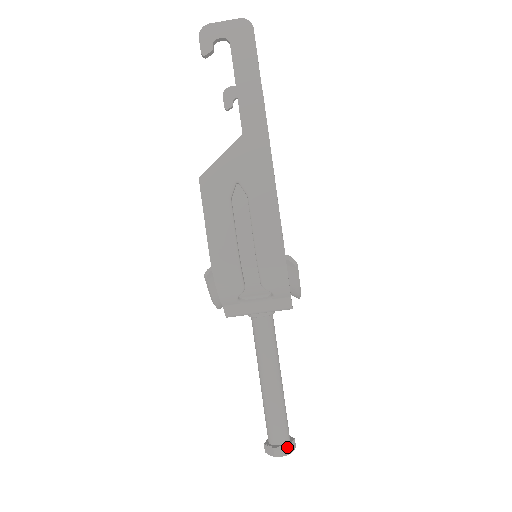
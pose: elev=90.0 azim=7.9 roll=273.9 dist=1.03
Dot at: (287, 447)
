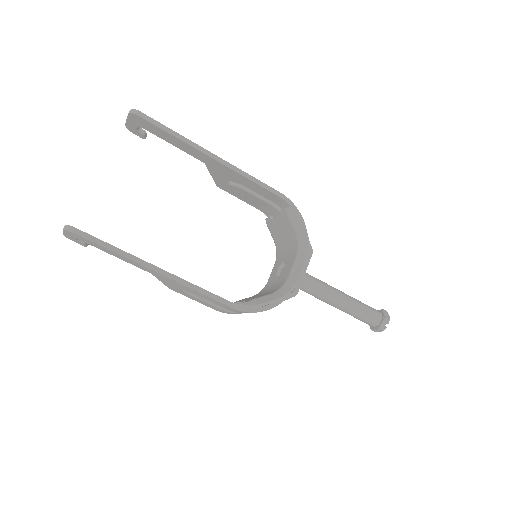
Dot at: (378, 329)
